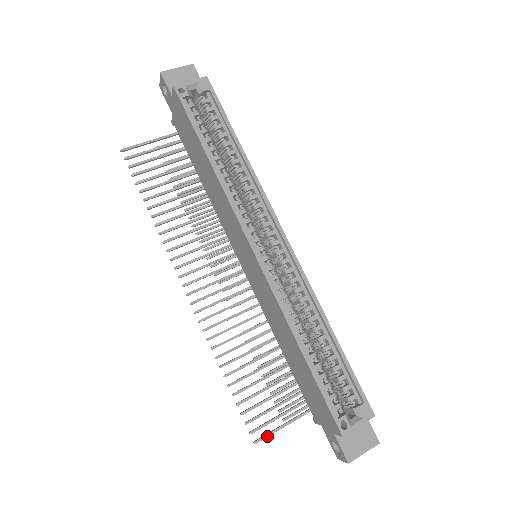
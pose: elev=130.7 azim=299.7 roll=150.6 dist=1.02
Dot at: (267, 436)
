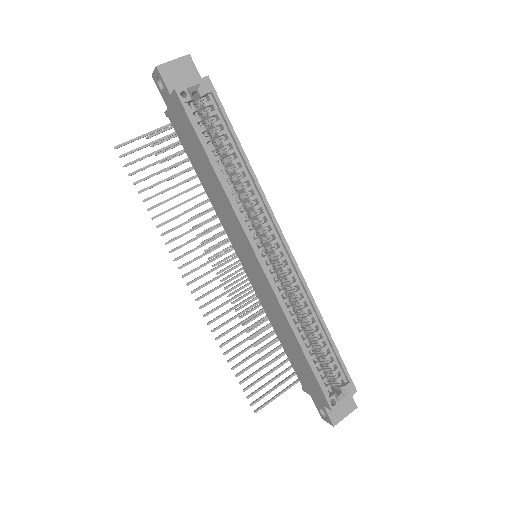
Dot at: (265, 405)
